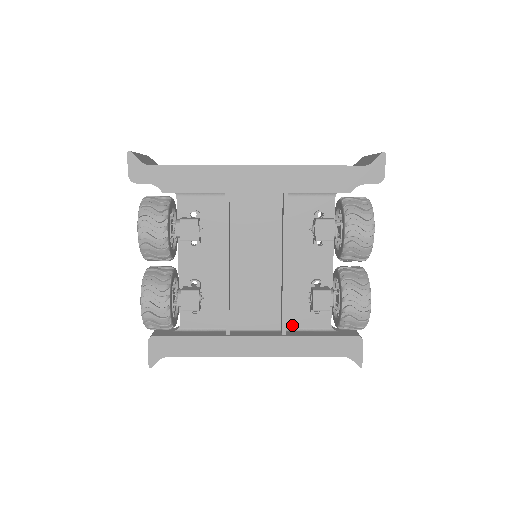
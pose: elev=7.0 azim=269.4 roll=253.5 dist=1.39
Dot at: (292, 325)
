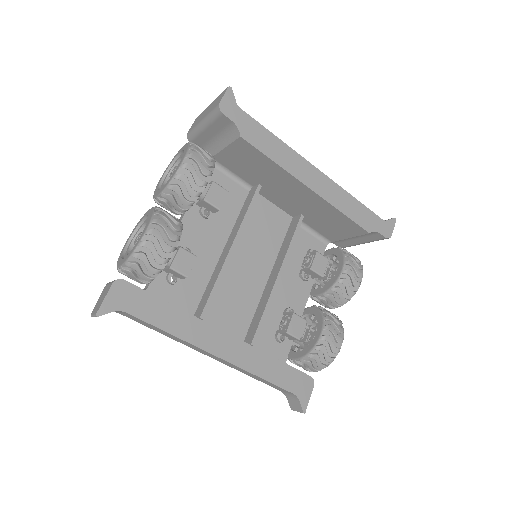
Dot at: occluded
